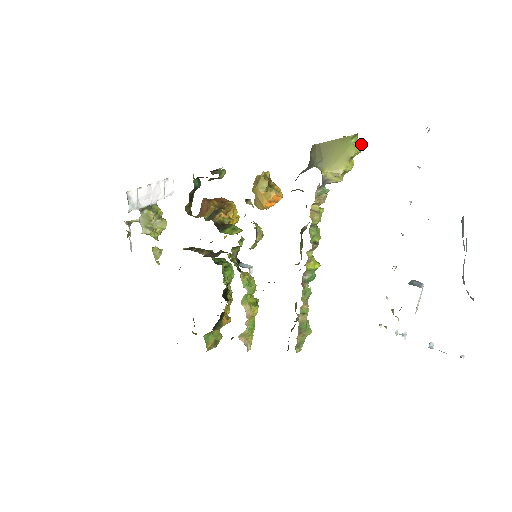
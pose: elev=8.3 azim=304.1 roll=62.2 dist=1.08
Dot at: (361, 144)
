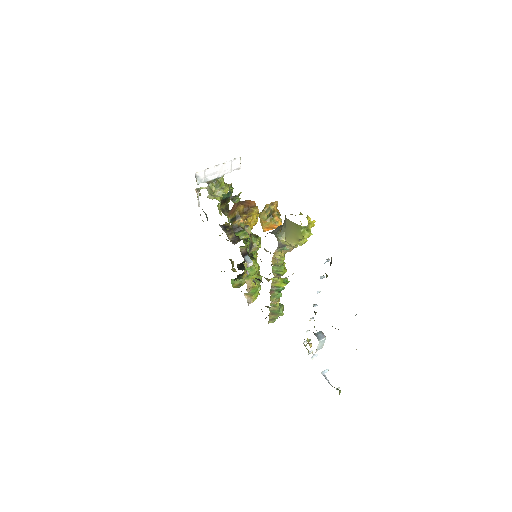
Dot at: (308, 234)
